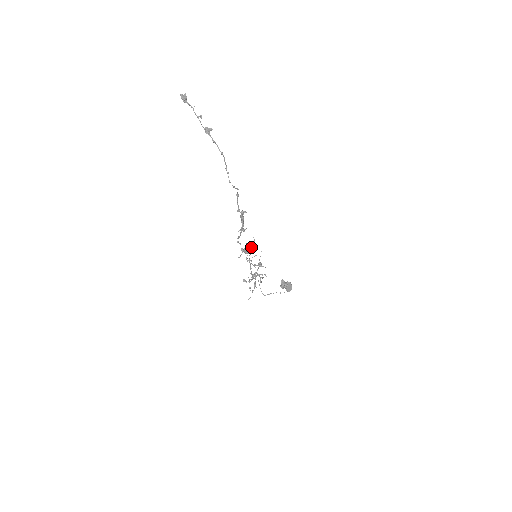
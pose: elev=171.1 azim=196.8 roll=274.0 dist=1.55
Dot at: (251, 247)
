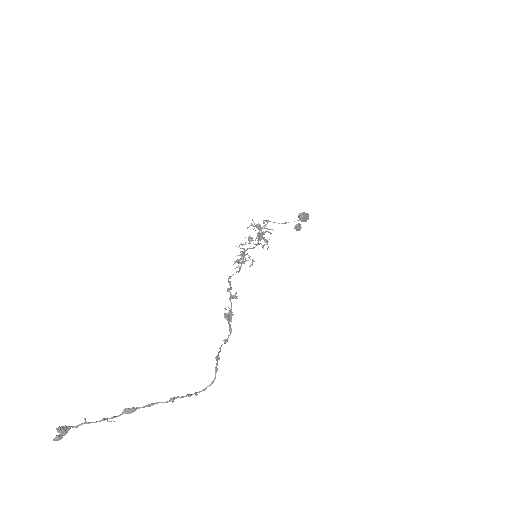
Dot at: (244, 256)
